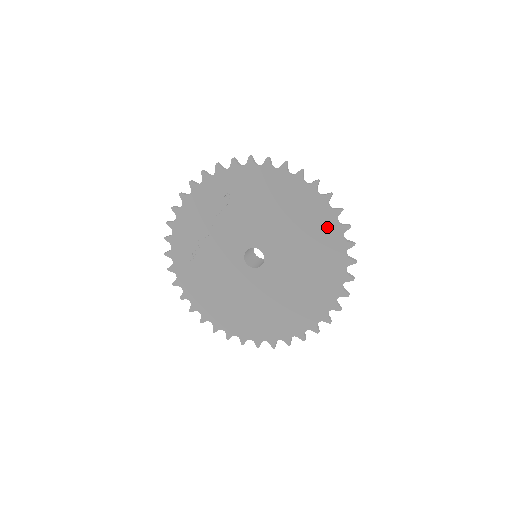
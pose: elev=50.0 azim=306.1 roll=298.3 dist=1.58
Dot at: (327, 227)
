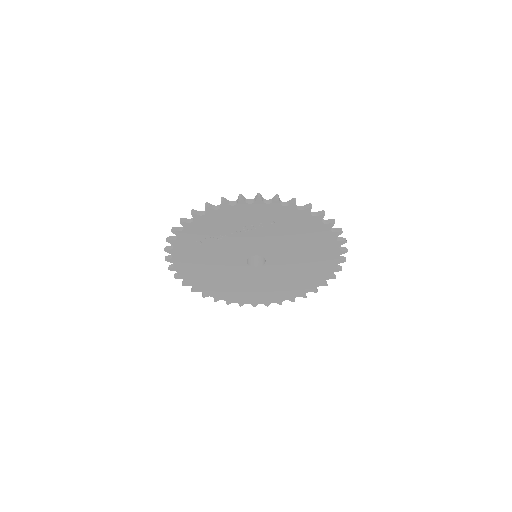
Dot at: (327, 265)
